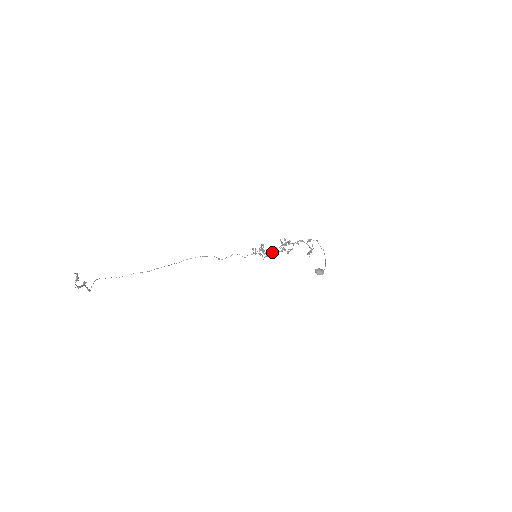
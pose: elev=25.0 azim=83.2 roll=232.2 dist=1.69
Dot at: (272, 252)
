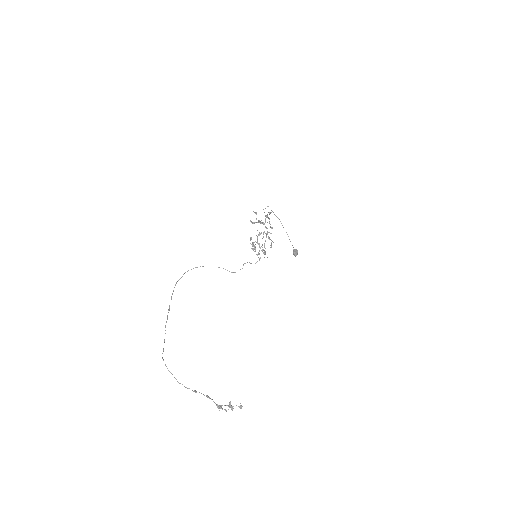
Dot at: occluded
